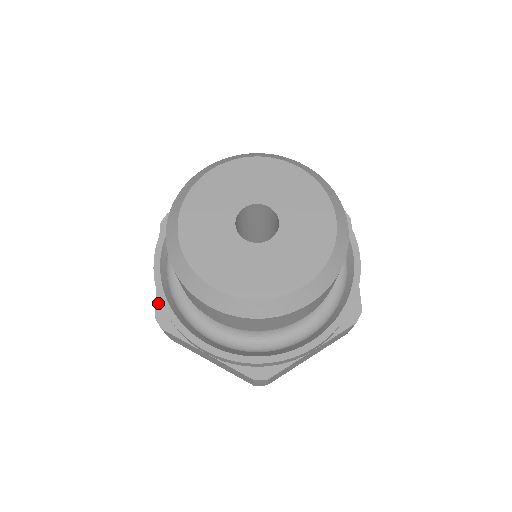
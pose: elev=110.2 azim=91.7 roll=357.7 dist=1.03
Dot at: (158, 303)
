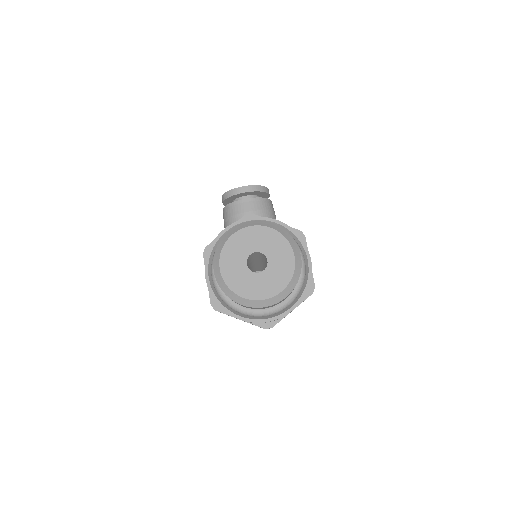
Dot at: (211, 298)
